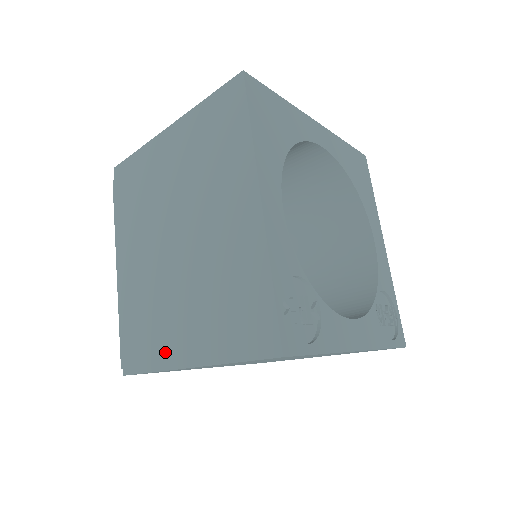
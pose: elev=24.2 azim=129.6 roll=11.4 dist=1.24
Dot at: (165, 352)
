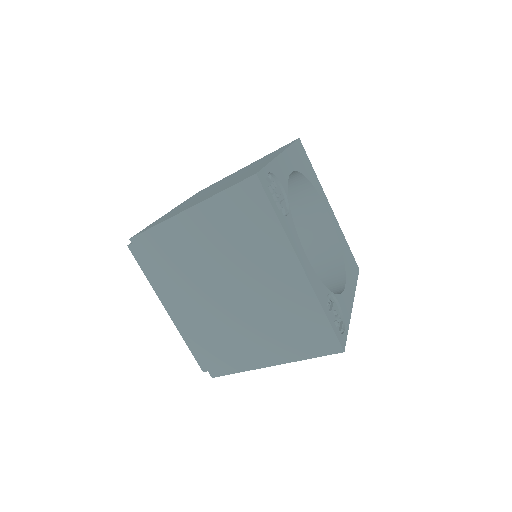
Dot at: occluded
